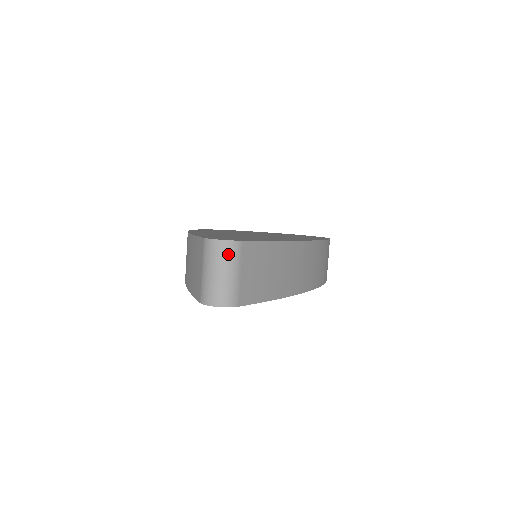
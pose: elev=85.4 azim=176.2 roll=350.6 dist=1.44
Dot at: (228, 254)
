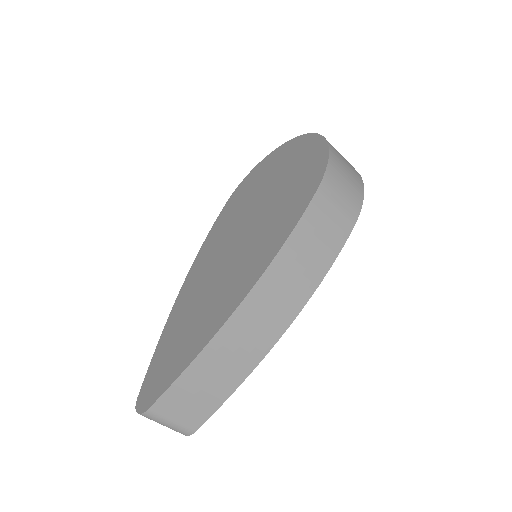
Dot at: (150, 419)
